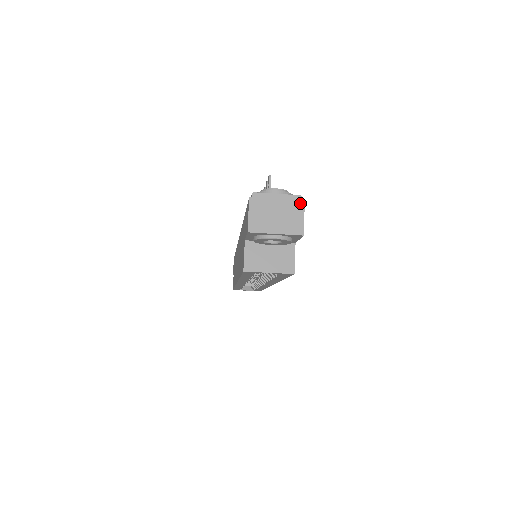
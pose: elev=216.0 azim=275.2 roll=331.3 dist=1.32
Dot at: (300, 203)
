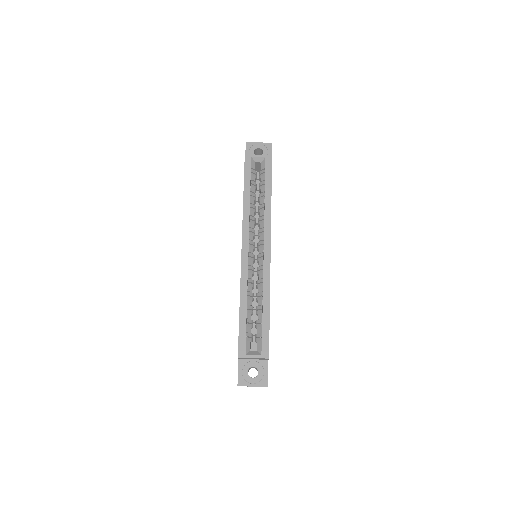
Dot at: occluded
